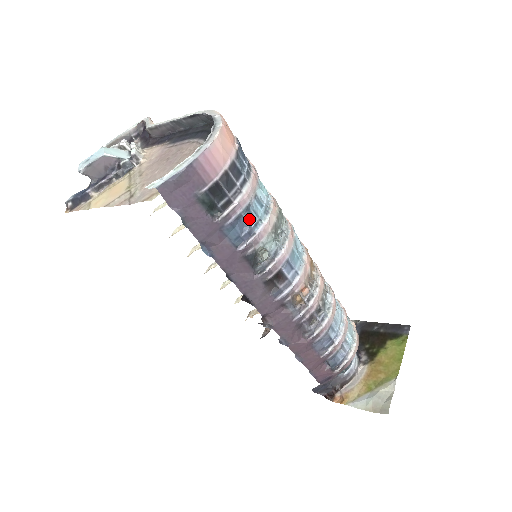
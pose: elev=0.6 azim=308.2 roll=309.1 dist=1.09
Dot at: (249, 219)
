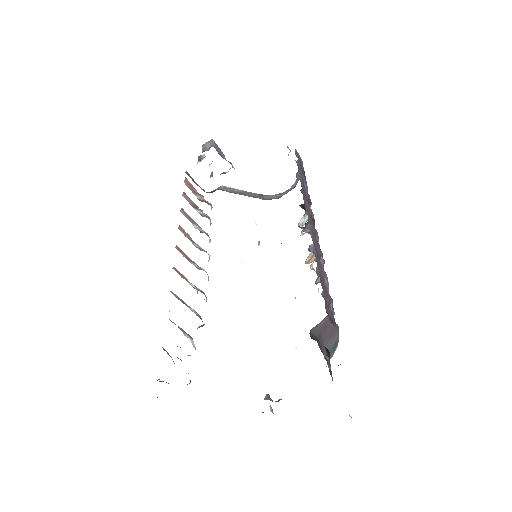
Dot at: occluded
